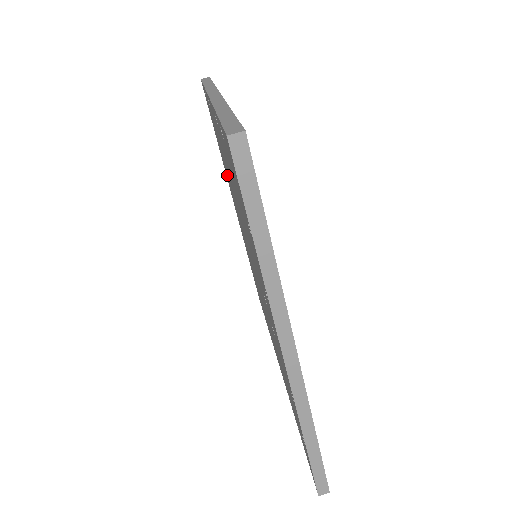
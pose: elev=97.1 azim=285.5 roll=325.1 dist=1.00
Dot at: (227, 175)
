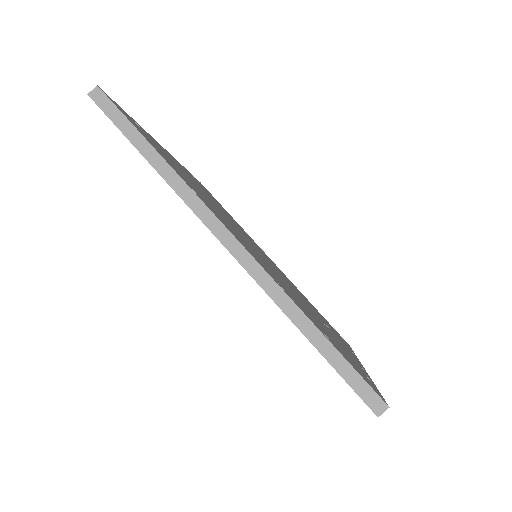
Dot at: occluded
